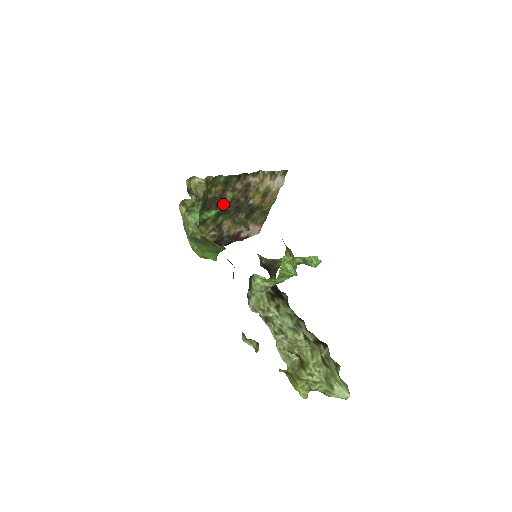
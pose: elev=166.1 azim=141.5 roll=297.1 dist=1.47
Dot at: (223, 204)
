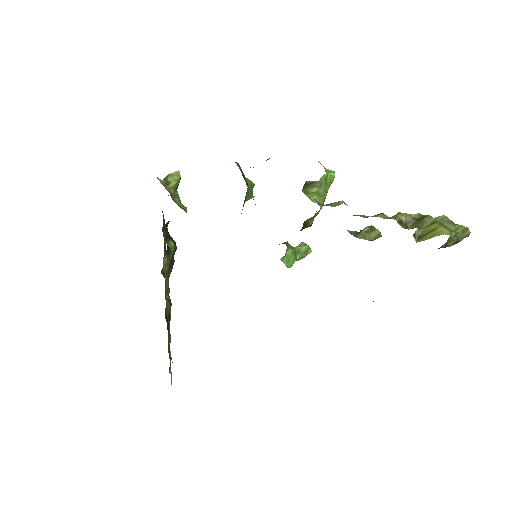
Dot at: (174, 243)
